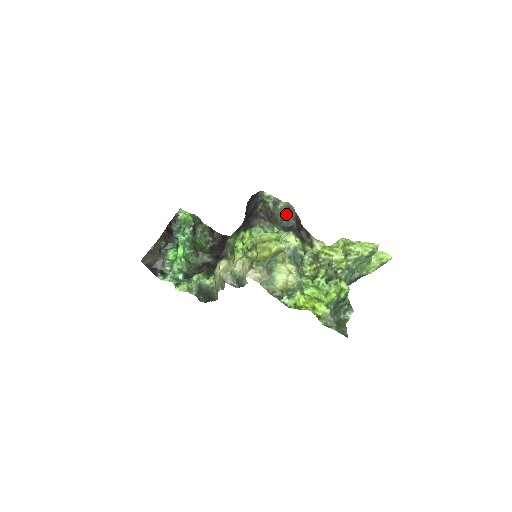
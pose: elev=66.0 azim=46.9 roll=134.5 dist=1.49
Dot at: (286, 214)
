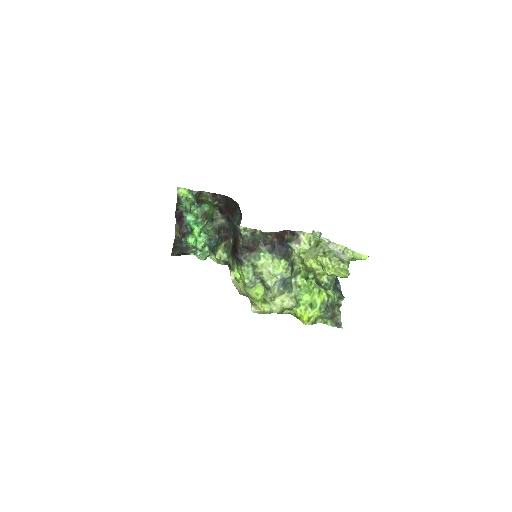
Dot at: (266, 236)
